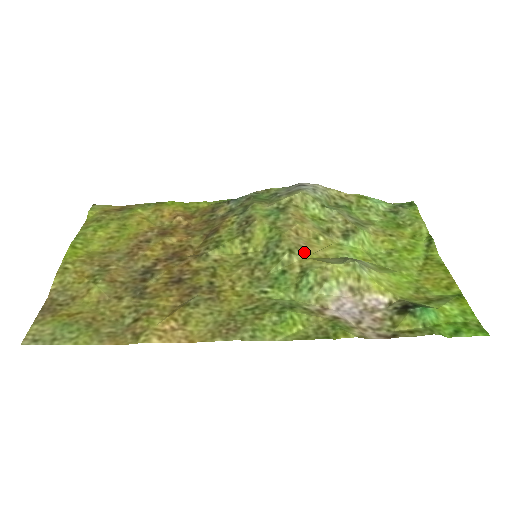
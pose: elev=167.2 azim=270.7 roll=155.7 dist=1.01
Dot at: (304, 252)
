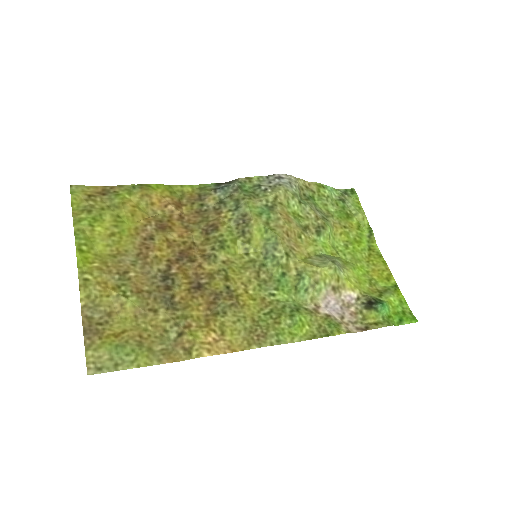
Dot at: (296, 254)
